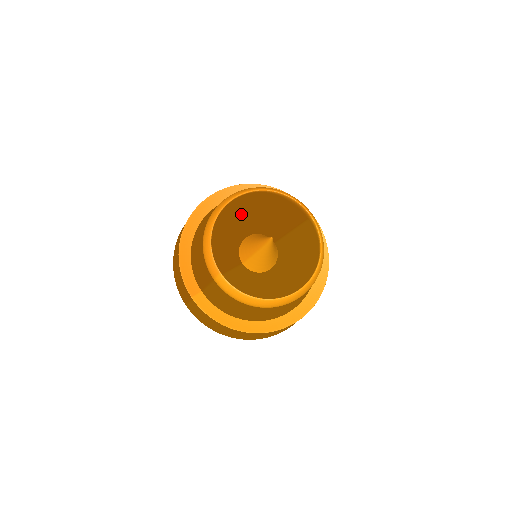
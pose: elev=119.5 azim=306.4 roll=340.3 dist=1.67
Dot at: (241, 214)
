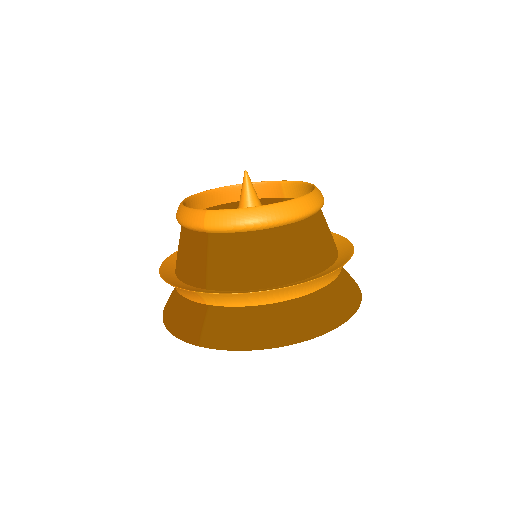
Dot at: occluded
